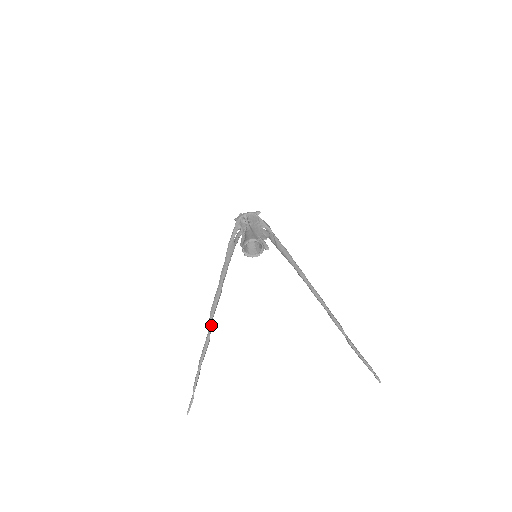
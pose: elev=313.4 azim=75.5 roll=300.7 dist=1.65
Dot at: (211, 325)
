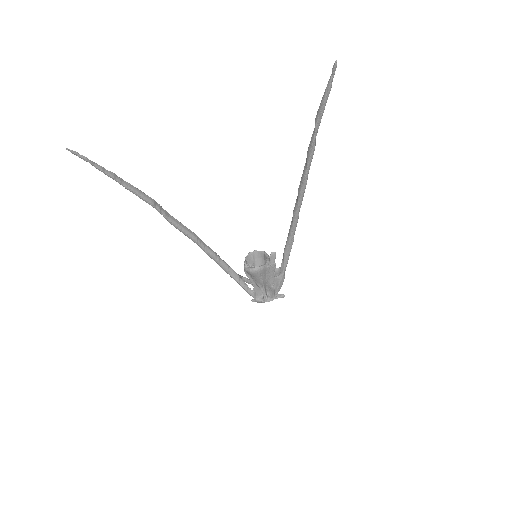
Dot at: (164, 210)
